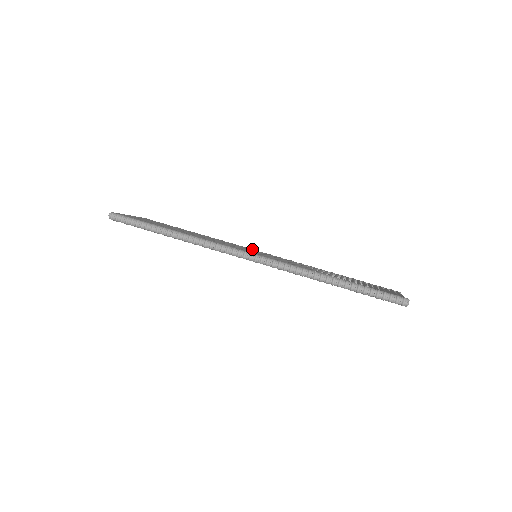
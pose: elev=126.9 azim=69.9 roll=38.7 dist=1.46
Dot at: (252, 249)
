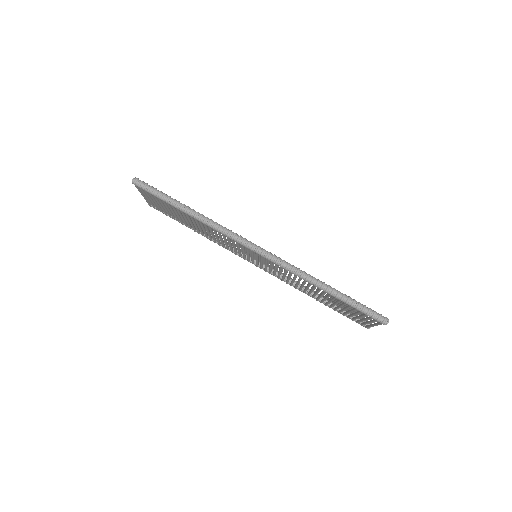
Dot at: occluded
